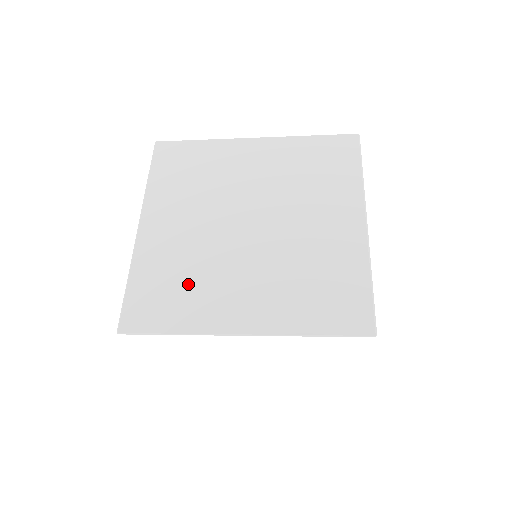
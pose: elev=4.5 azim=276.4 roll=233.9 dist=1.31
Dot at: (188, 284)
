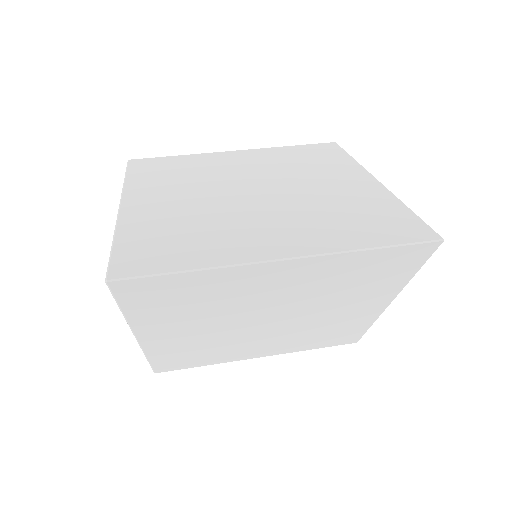
Dot at: (209, 352)
